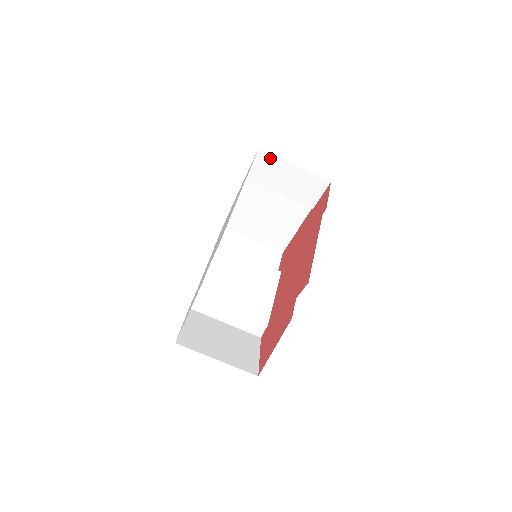
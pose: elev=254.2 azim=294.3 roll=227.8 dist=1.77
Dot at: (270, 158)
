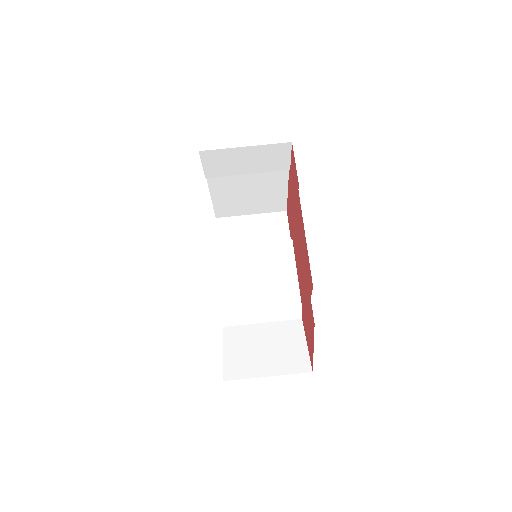
Dot at: (216, 153)
